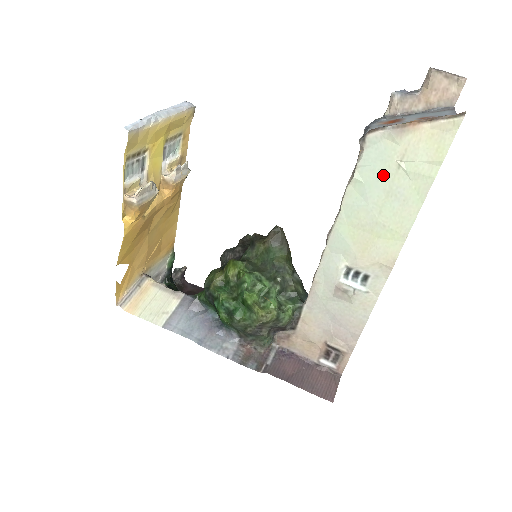
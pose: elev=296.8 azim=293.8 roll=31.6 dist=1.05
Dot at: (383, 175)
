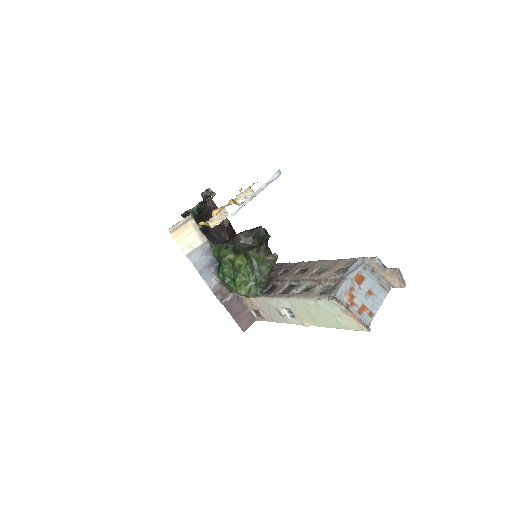
Dot at: (328, 311)
